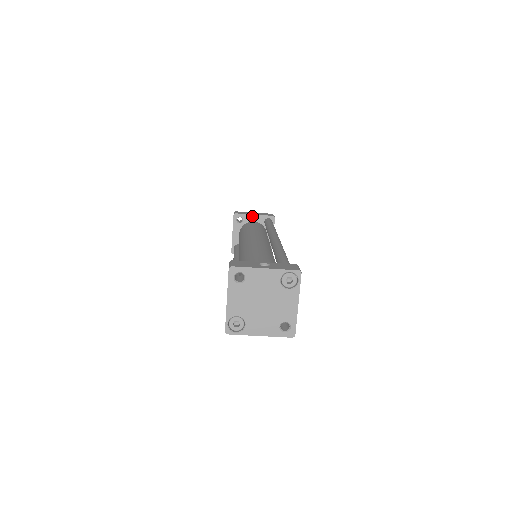
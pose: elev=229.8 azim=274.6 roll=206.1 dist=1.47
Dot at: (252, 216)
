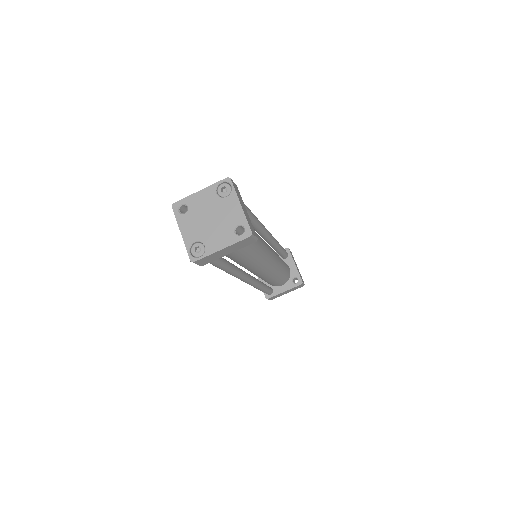
Dot at: occluded
